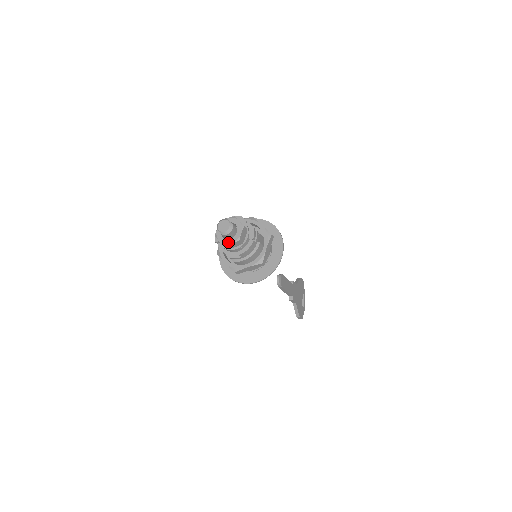
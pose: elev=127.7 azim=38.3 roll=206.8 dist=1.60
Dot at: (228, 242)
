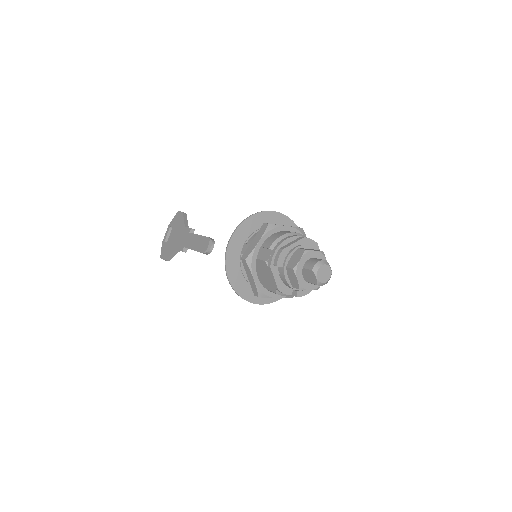
Dot at: (307, 287)
